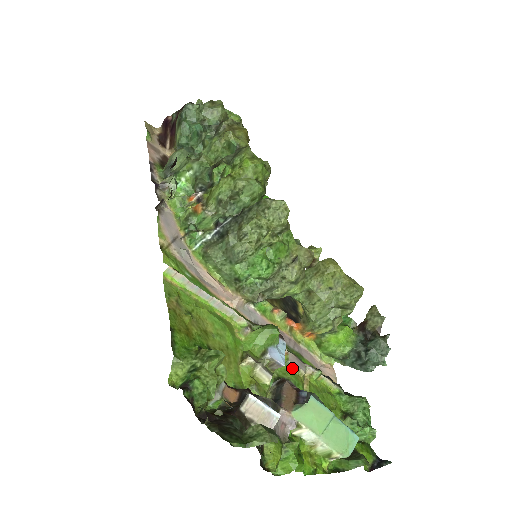
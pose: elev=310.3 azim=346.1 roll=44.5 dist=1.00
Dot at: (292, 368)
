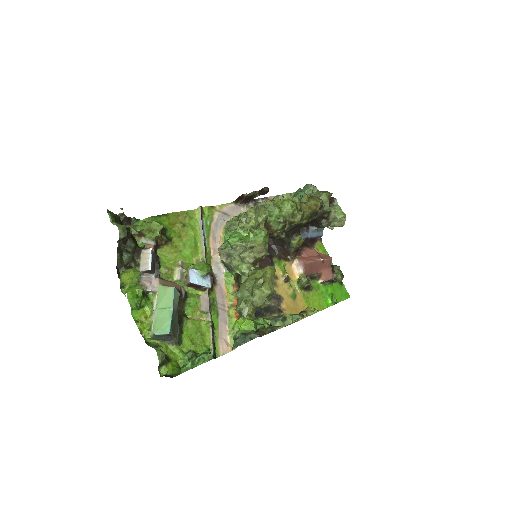
Dot at: (199, 300)
